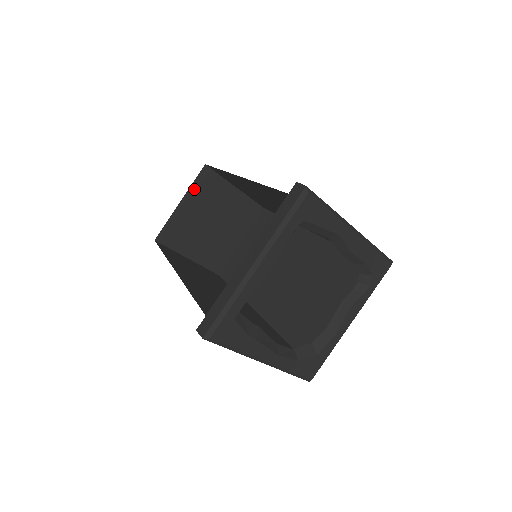
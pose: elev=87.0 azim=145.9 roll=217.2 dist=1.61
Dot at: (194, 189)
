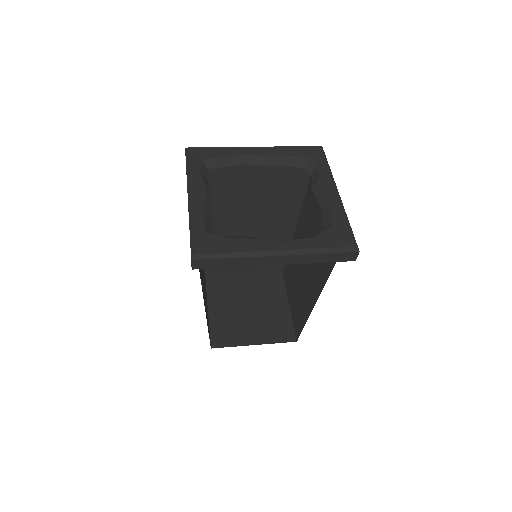
Dot at: (211, 296)
